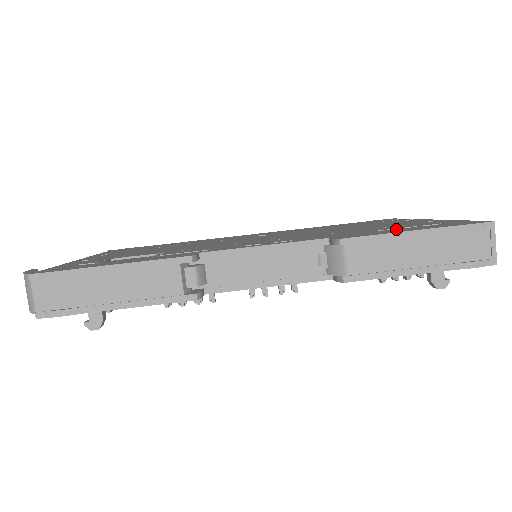
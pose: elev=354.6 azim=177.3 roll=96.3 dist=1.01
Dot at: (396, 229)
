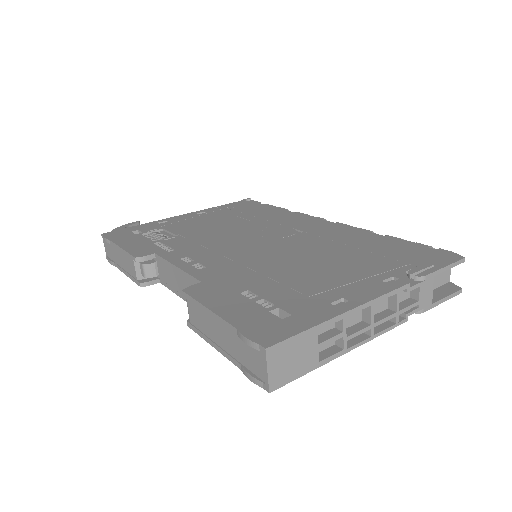
Dot at: (245, 300)
